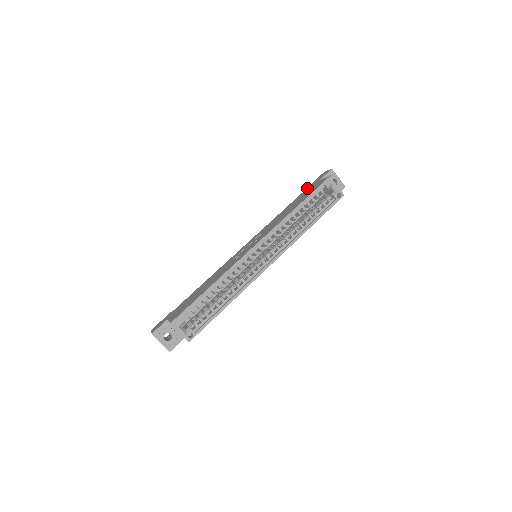
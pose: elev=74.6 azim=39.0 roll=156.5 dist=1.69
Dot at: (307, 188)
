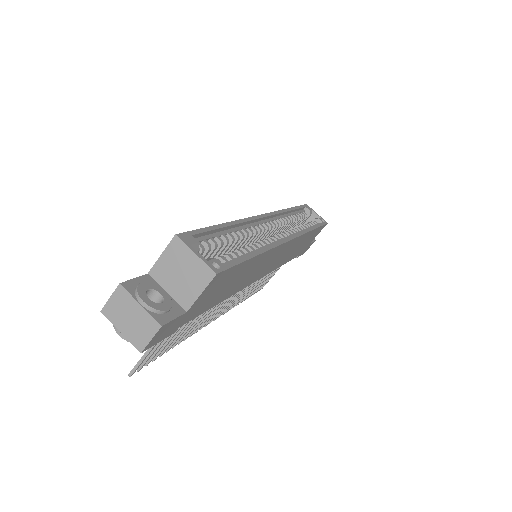
Dot at: occluded
